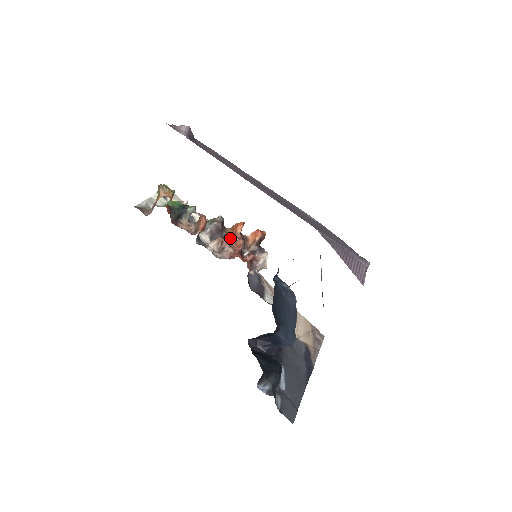
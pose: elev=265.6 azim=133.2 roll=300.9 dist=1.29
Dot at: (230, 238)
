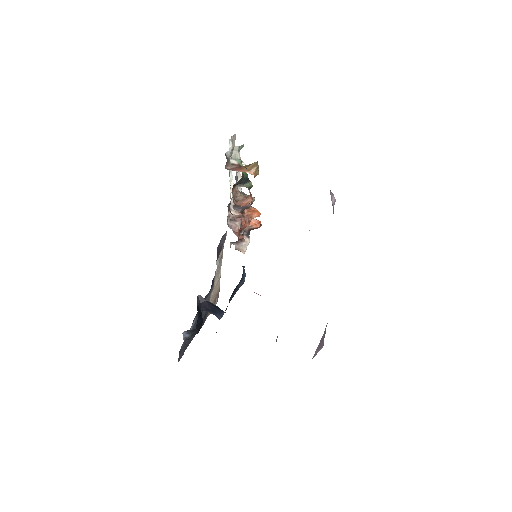
Dot at: (243, 214)
